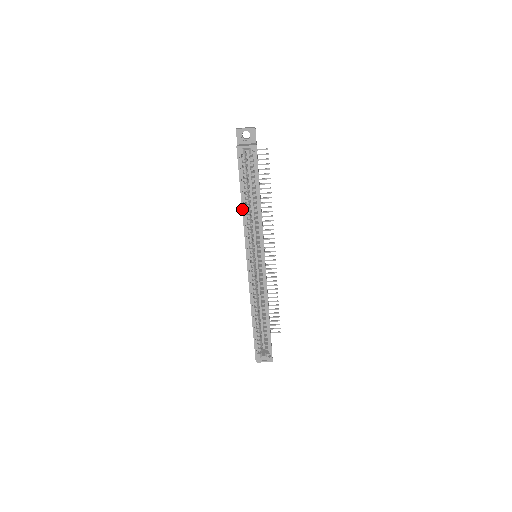
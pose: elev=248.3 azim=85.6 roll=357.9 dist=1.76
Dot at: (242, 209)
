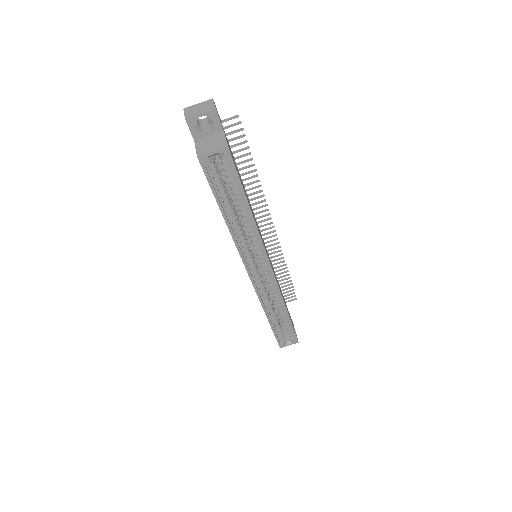
Dot at: (228, 227)
